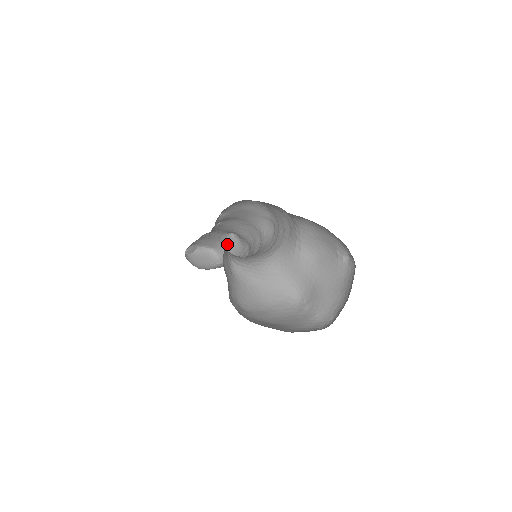
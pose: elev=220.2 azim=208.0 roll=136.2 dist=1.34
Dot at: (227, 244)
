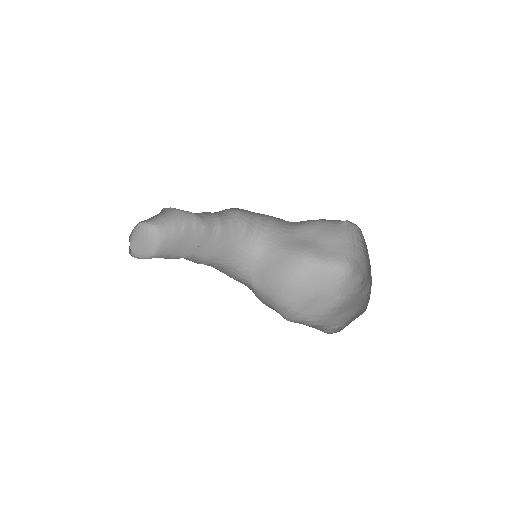
Dot at: (157, 215)
